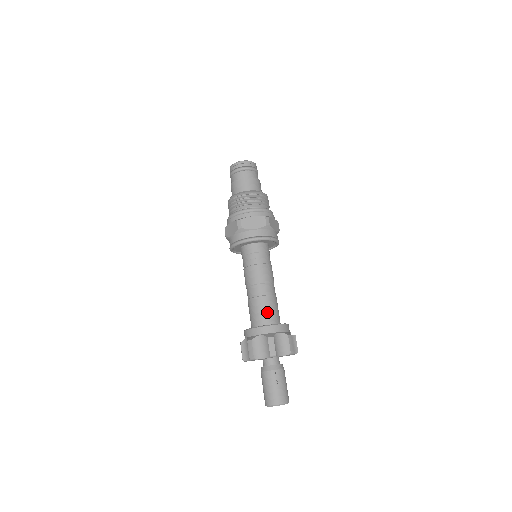
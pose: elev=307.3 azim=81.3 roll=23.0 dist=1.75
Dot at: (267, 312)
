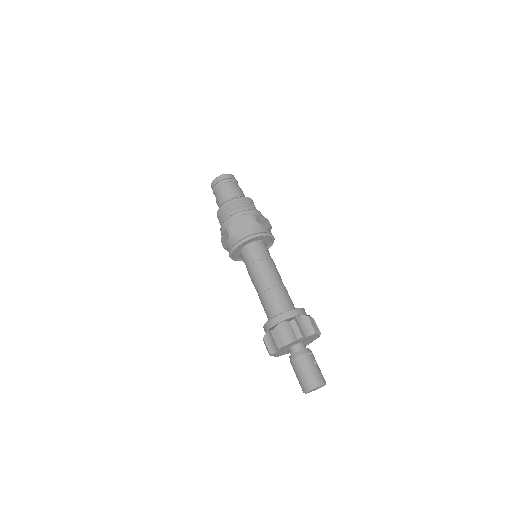
Dot at: (290, 299)
